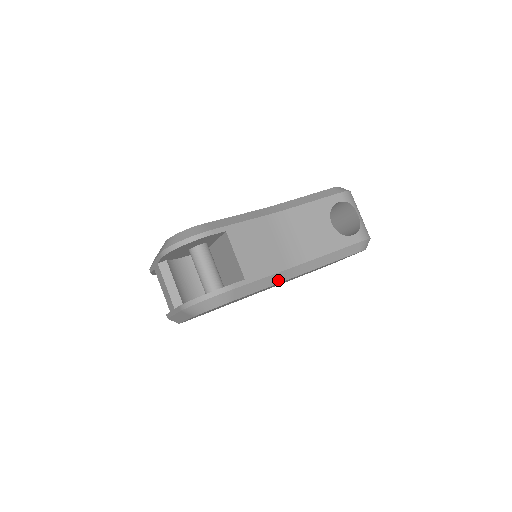
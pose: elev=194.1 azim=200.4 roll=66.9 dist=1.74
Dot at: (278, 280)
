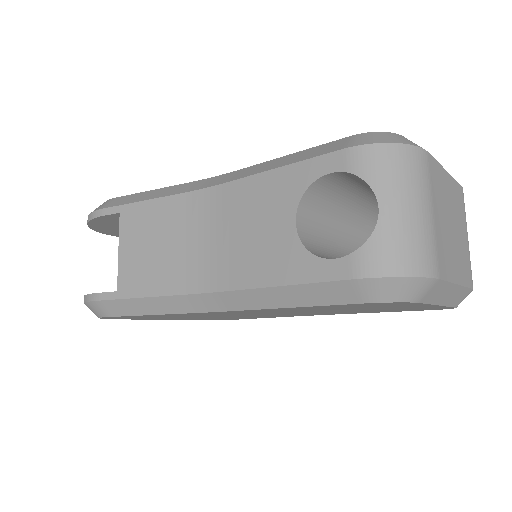
Dot at: (178, 308)
